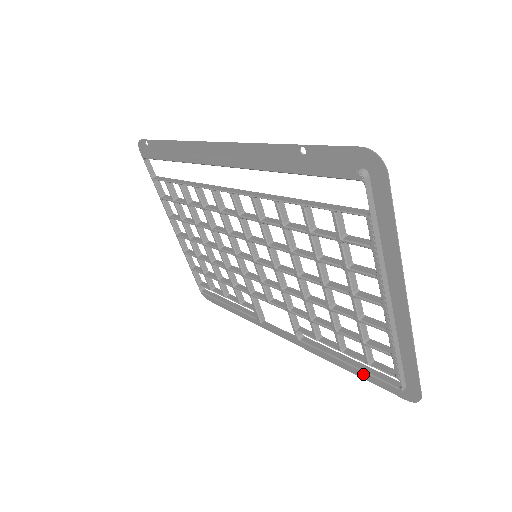
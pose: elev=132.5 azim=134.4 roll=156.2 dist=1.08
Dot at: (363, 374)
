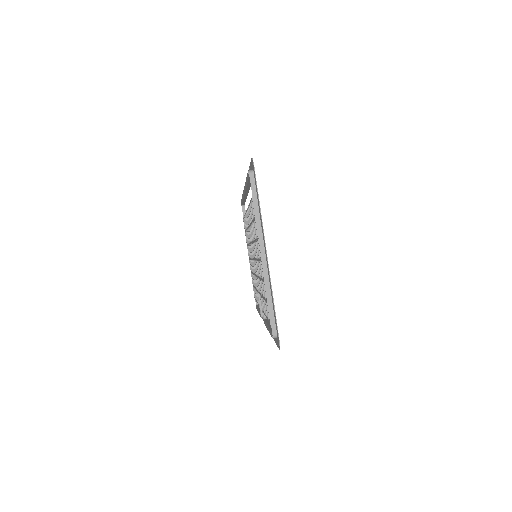
Dot at: occluded
